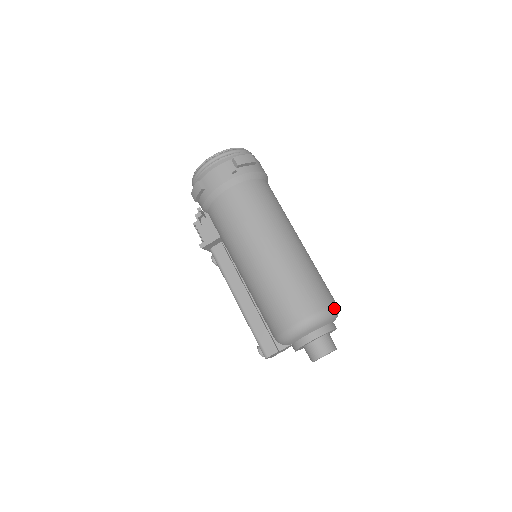
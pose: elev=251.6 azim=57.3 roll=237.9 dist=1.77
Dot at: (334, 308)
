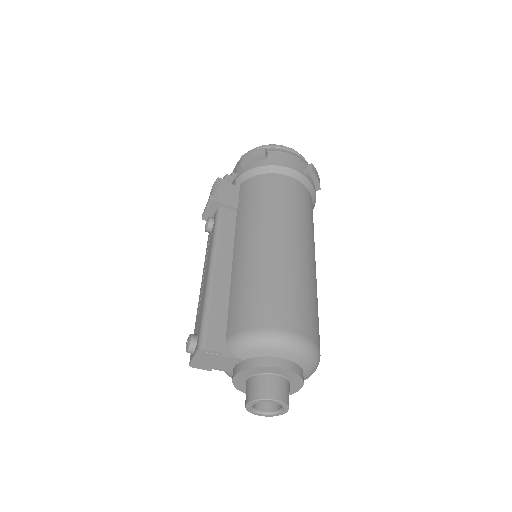
Dot at: occluded
